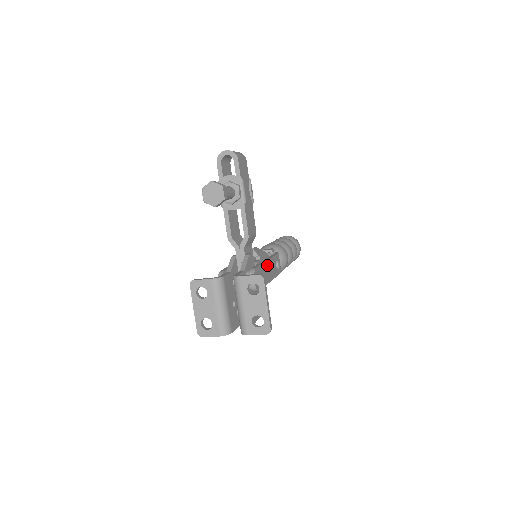
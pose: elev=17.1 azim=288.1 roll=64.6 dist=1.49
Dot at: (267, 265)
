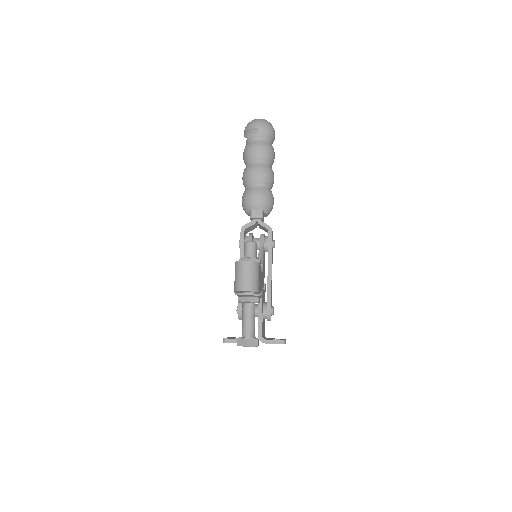
Dot at: (271, 277)
